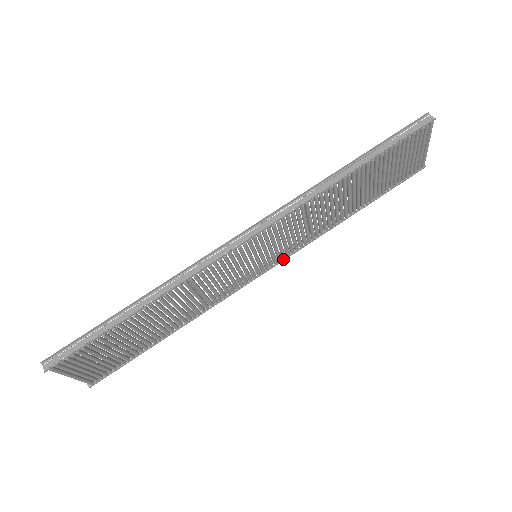
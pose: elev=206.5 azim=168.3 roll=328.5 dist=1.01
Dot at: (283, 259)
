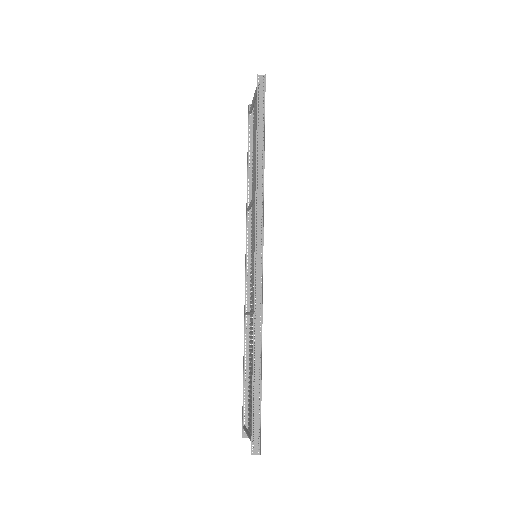
Dot at: occluded
